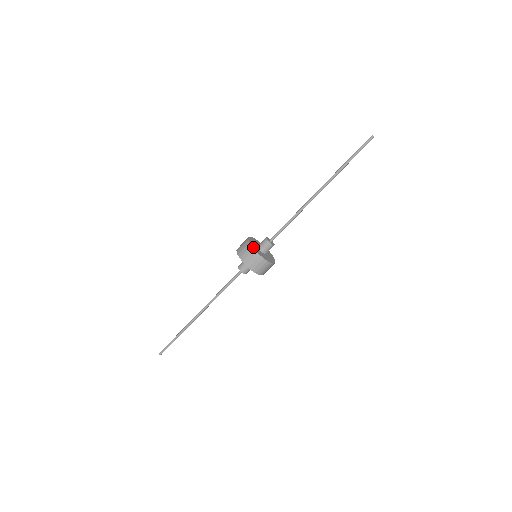
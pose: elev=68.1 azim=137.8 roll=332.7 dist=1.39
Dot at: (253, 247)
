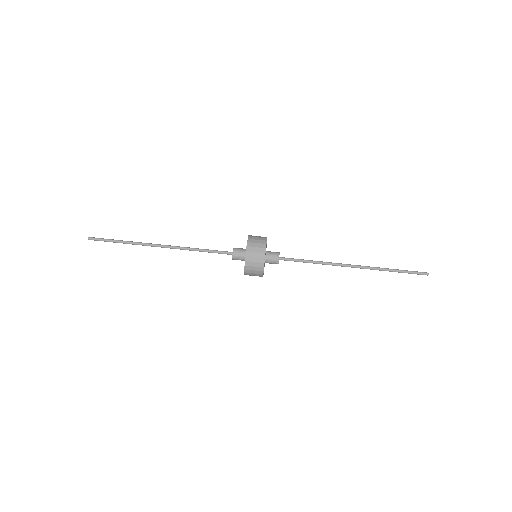
Dot at: occluded
